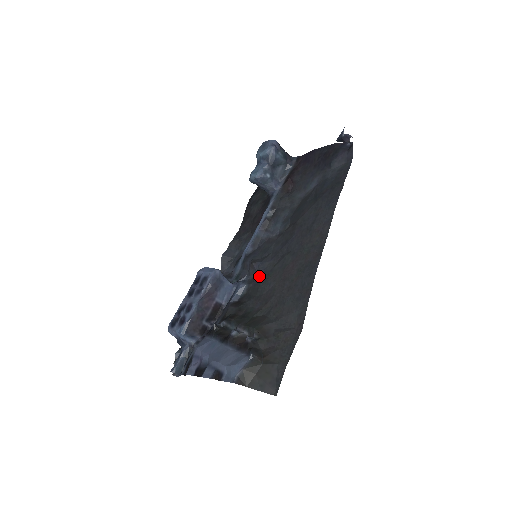
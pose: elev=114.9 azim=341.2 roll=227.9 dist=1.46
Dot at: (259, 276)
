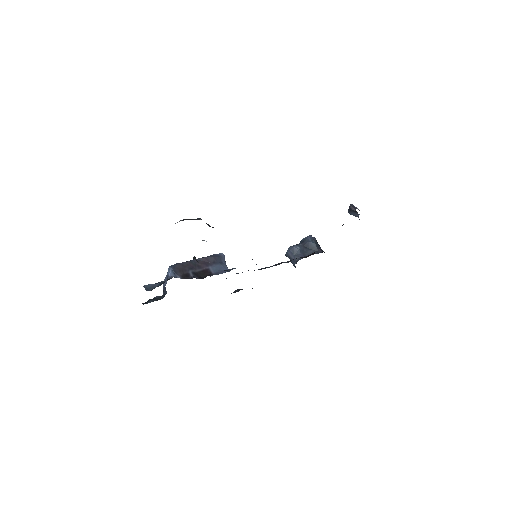
Dot at: occluded
